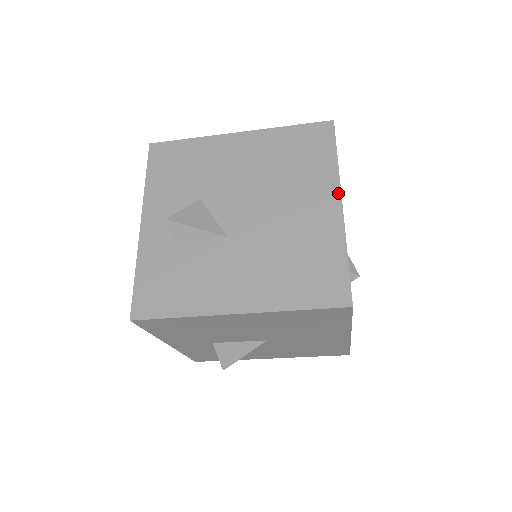
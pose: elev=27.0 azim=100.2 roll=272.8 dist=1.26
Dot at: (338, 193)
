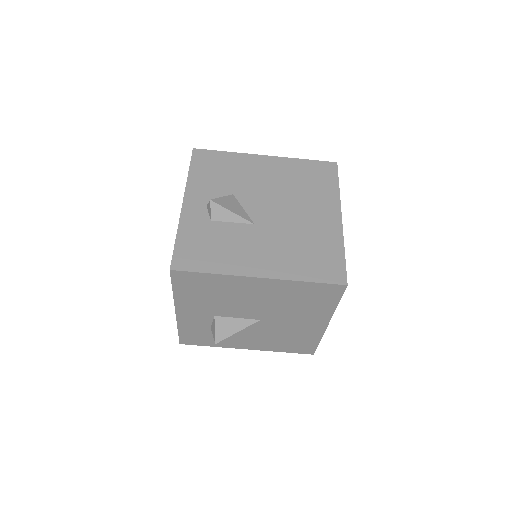
Dot at: (339, 210)
